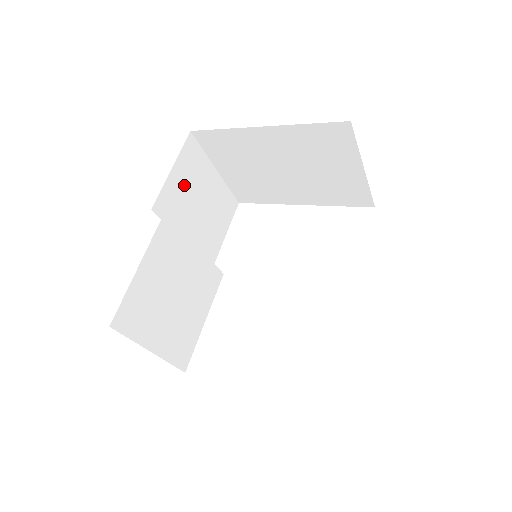
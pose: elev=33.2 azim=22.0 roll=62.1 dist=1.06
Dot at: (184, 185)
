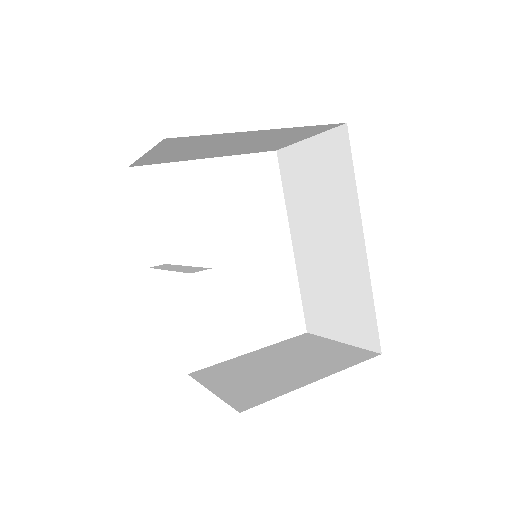
Dot at: occluded
